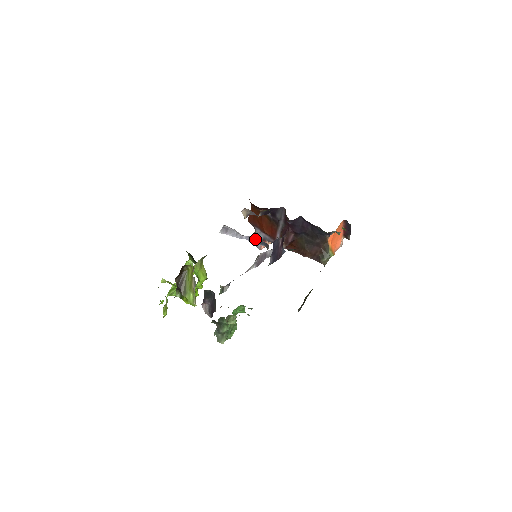
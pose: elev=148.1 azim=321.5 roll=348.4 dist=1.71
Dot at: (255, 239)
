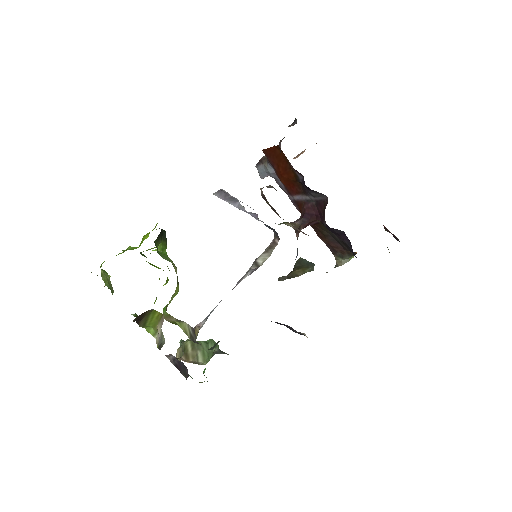
Dot at: occluded
